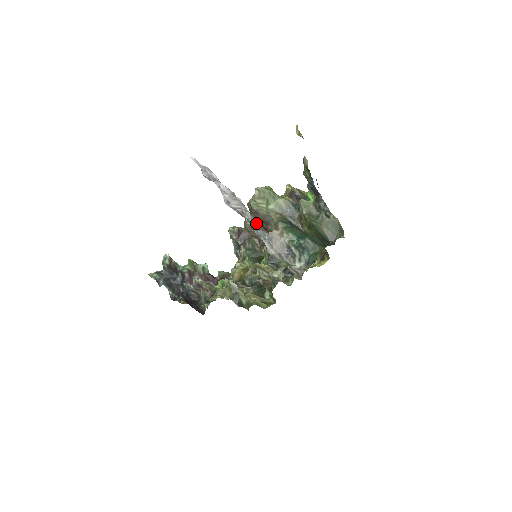
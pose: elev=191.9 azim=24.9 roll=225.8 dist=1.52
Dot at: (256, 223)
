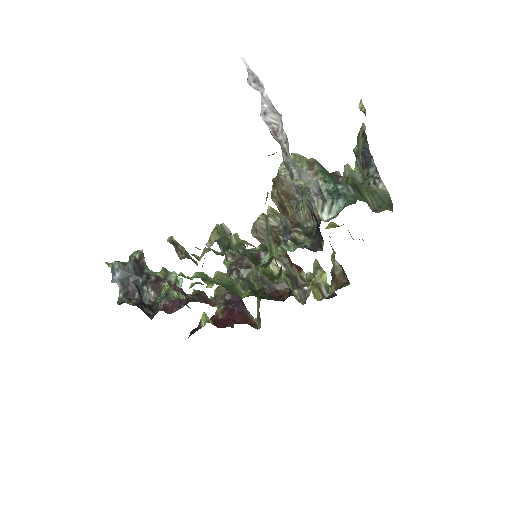
Dot at: occluded
